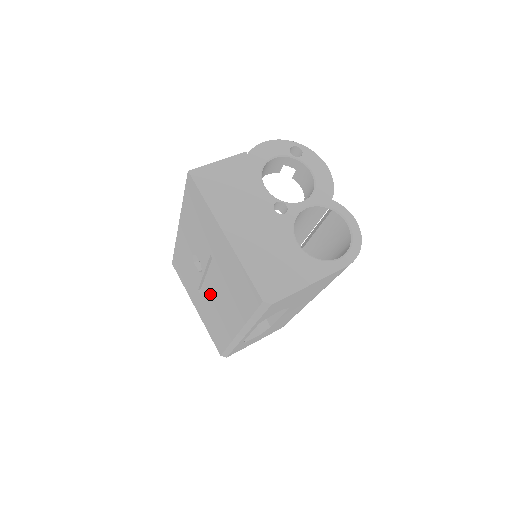
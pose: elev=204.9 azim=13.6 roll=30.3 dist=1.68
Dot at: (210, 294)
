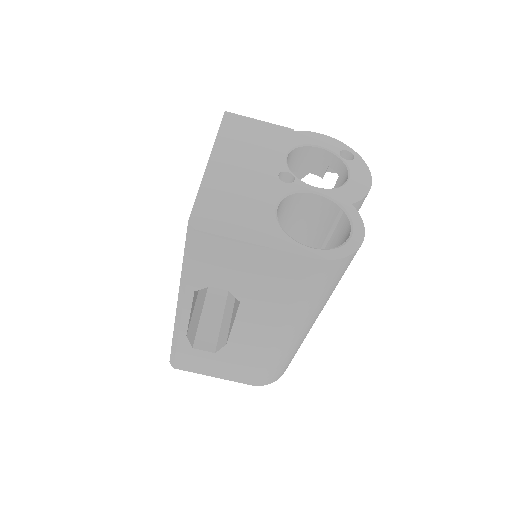
Dot at: occluded
